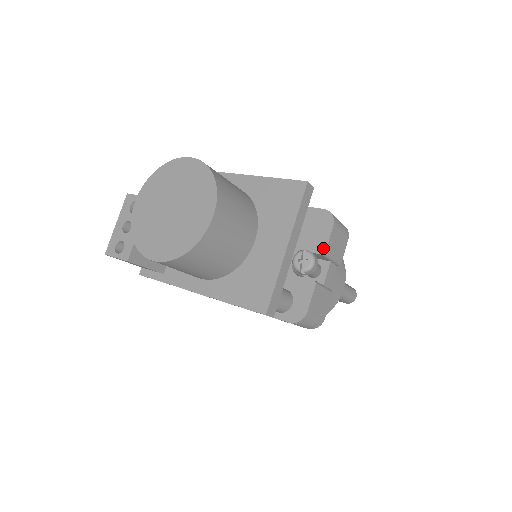
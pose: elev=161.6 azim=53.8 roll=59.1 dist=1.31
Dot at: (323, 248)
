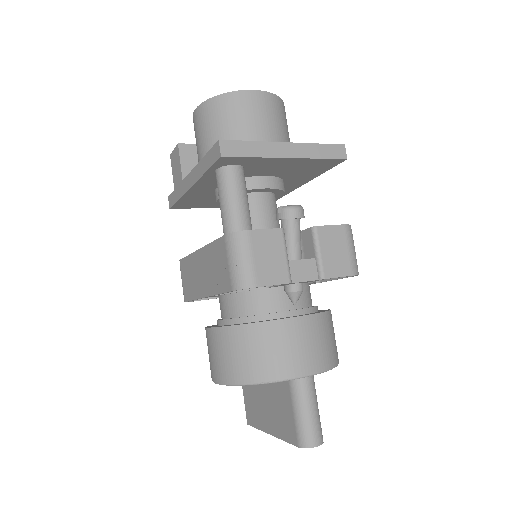
Dot at: (318, 226)
